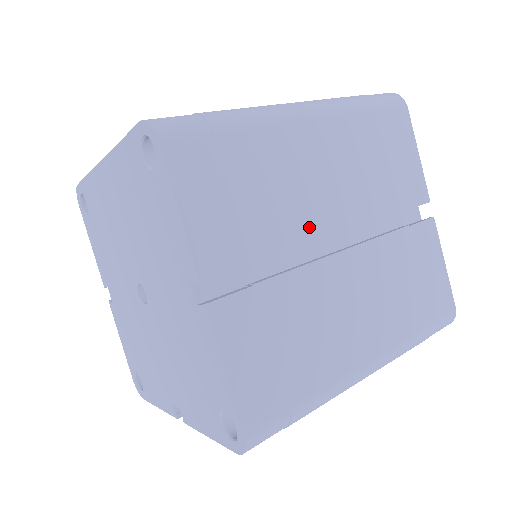
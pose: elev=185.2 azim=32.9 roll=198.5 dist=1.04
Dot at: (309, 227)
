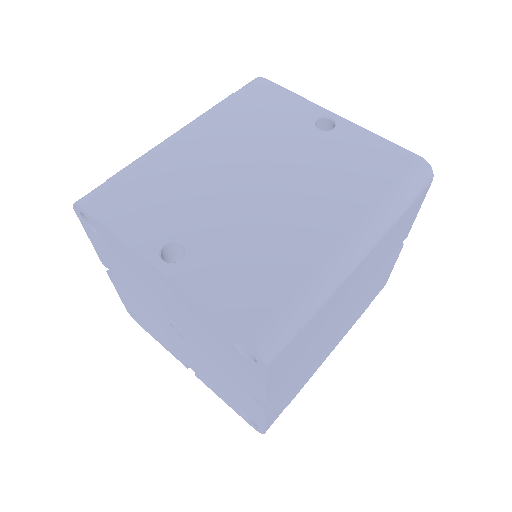
Dot at: (332, 324)
